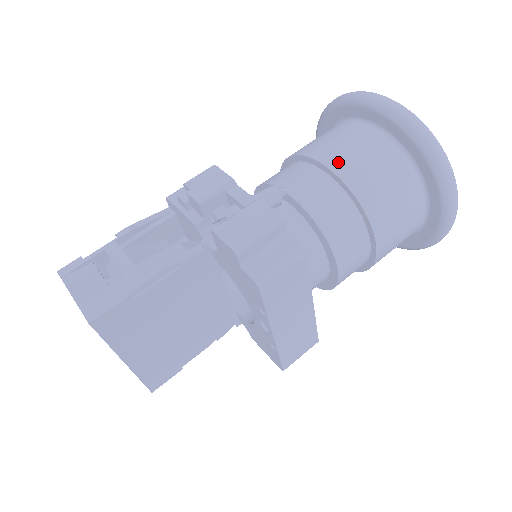
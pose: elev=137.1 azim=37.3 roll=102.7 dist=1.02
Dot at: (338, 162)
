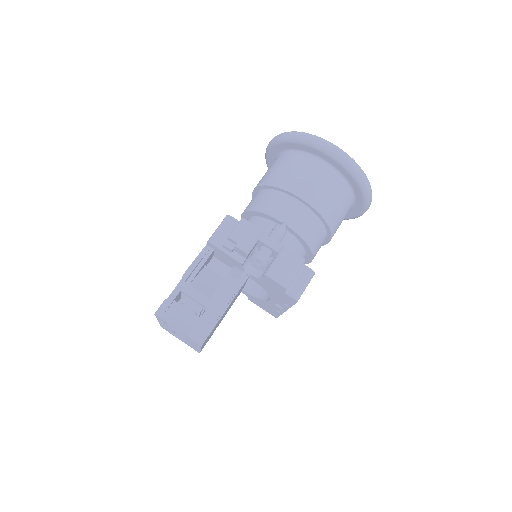
Dot at: (312, 198)
